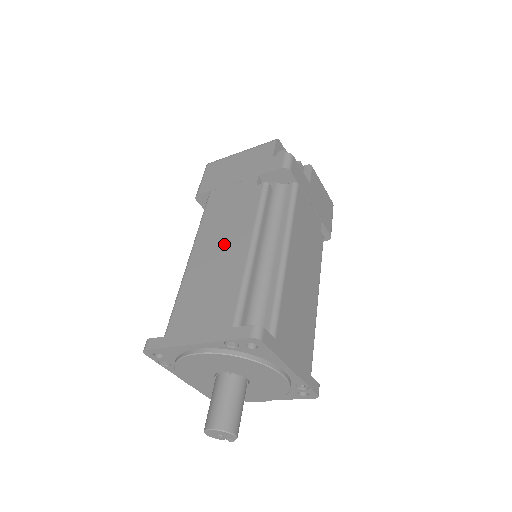
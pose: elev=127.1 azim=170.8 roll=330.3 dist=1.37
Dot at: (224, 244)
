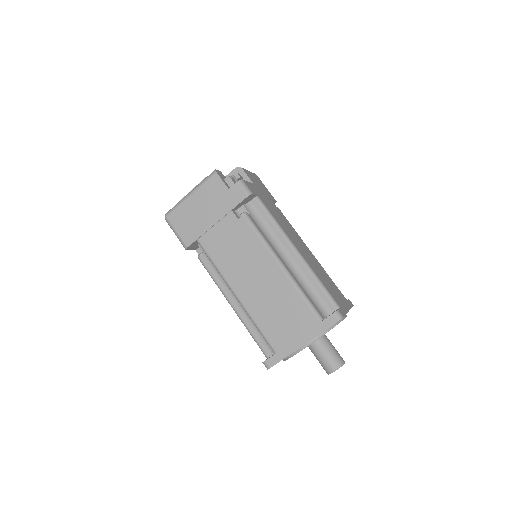
Dot at: (257, 275)
